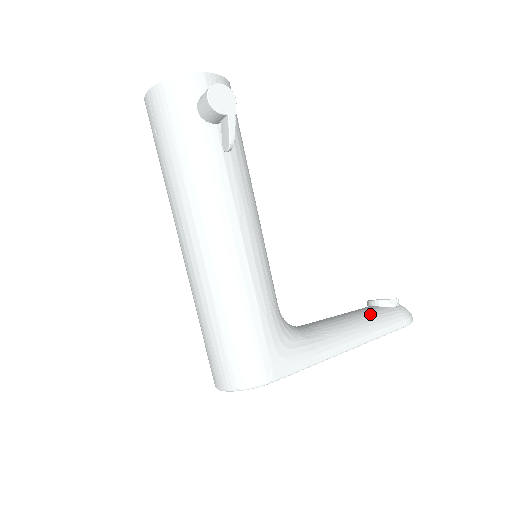
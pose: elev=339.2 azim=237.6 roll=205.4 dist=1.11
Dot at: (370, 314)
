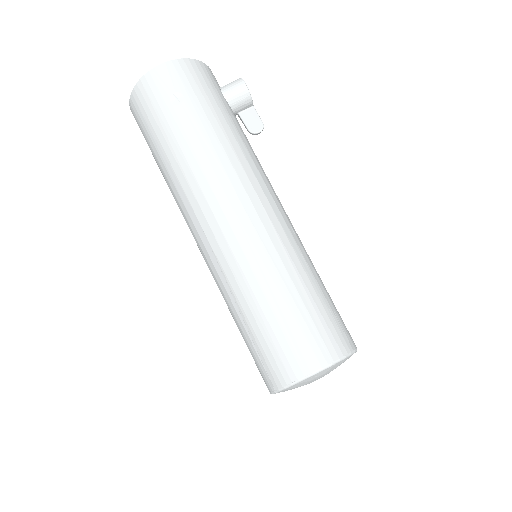
Dot at: occluded
